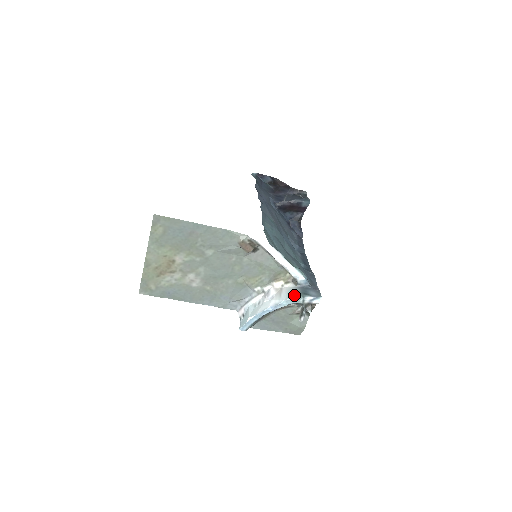
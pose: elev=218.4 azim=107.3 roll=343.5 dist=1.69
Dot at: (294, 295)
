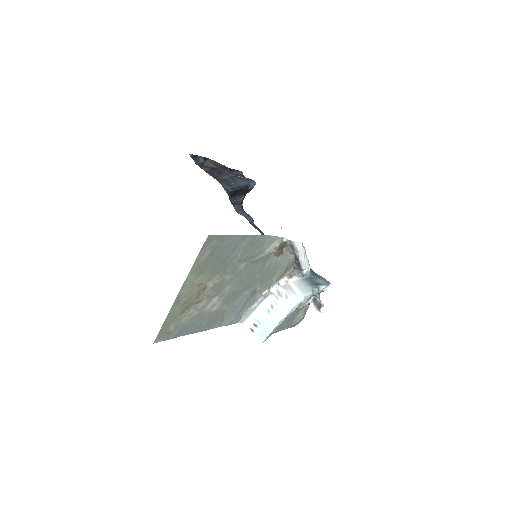
Dot at: (309, 288)
